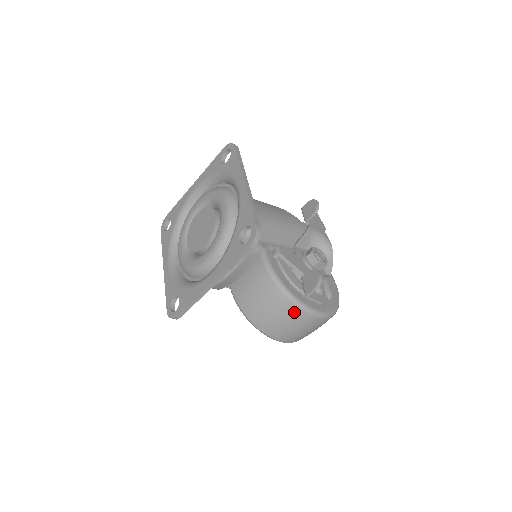
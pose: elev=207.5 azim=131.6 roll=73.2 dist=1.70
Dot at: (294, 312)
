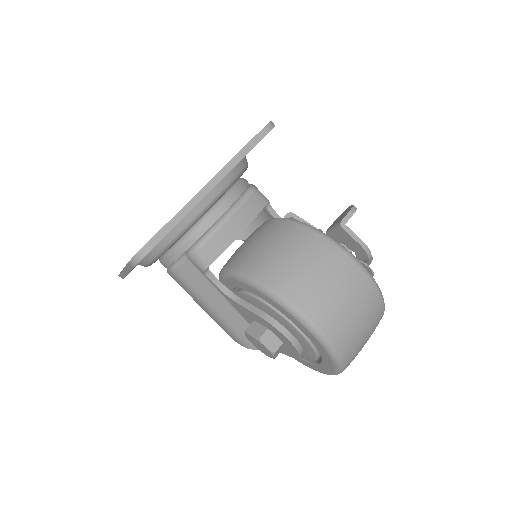
Dot at: (328, 251)
